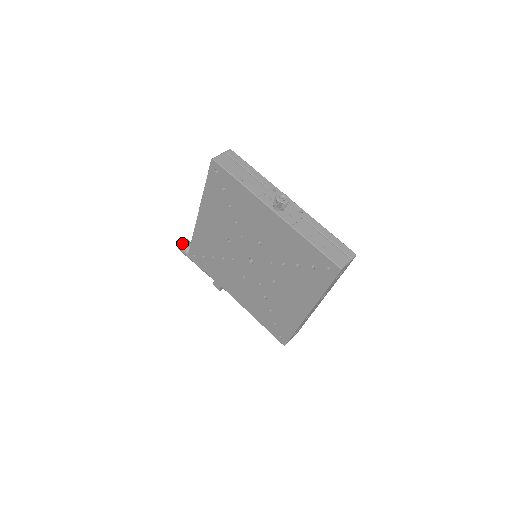
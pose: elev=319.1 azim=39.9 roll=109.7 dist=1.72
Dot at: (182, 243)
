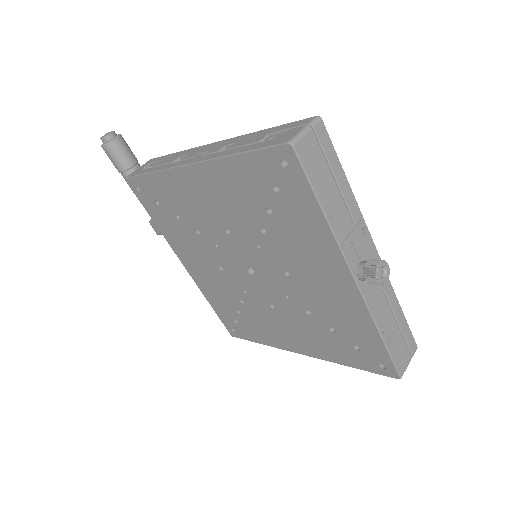
Dot at: (113, 144)
